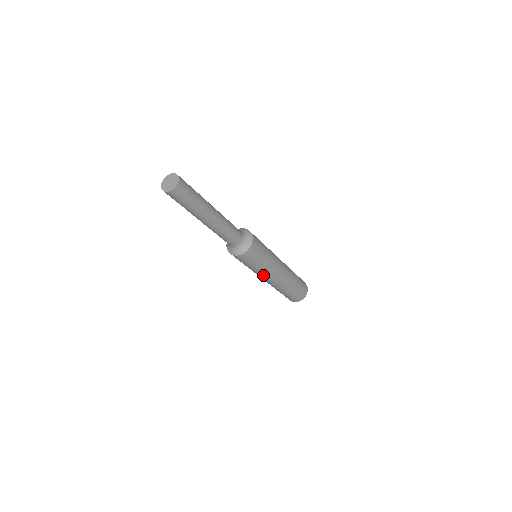
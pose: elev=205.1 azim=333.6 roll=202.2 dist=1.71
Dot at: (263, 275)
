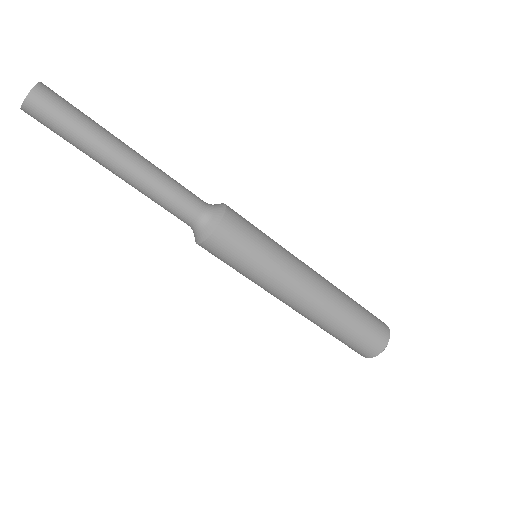
Dot at: (285, 280)
